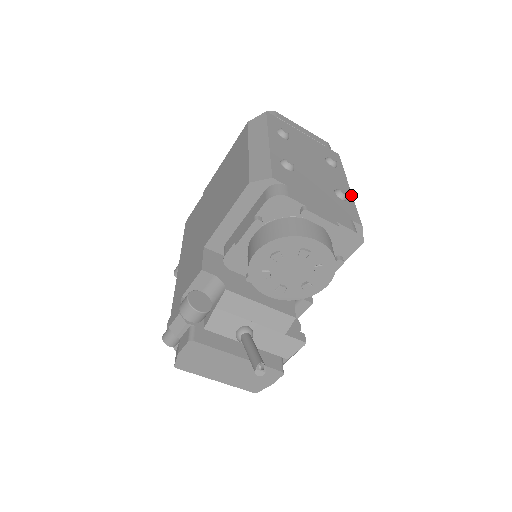
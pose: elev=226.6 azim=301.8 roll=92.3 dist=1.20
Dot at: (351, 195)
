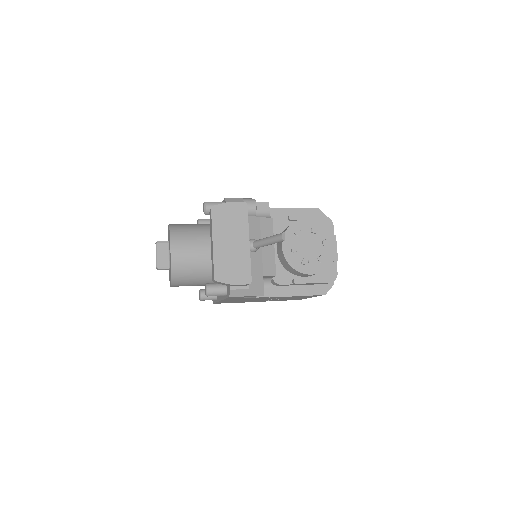
Dot at: occluded
